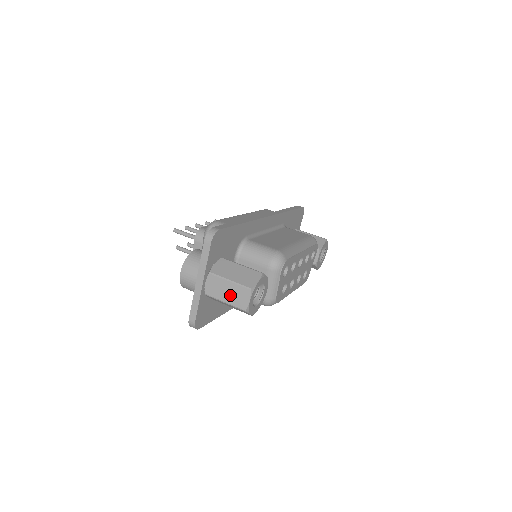
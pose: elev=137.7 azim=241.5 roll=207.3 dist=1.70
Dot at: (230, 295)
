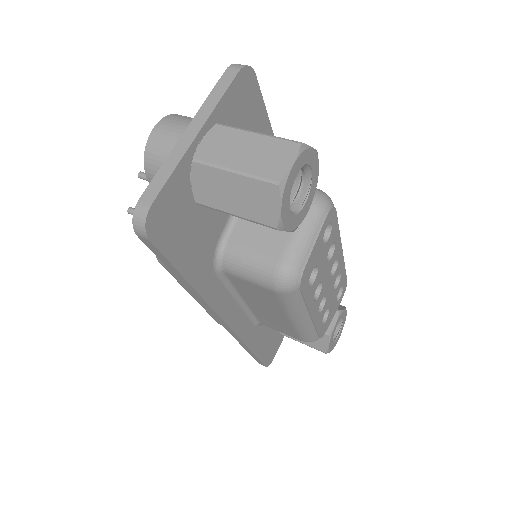
Dot at: (251, 156)
